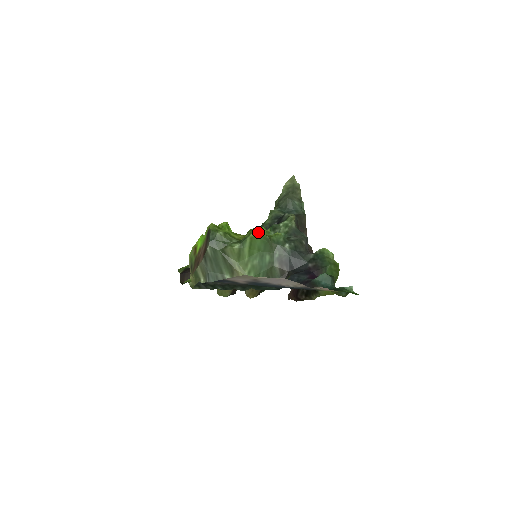
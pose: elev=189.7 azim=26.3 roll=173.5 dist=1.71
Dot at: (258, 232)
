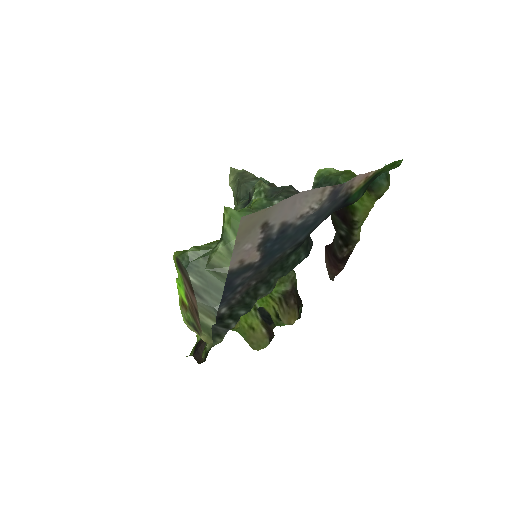
Dot at: (230, 208)
